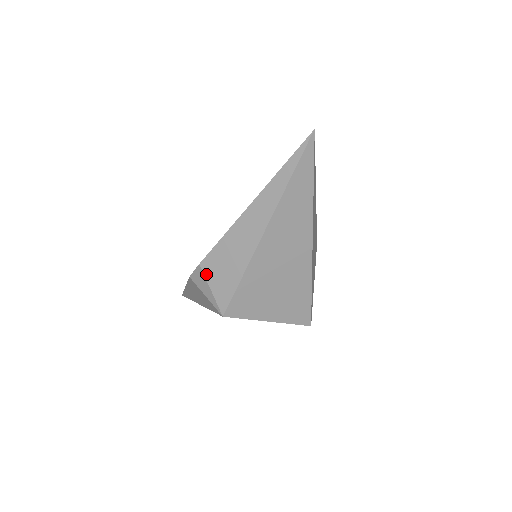
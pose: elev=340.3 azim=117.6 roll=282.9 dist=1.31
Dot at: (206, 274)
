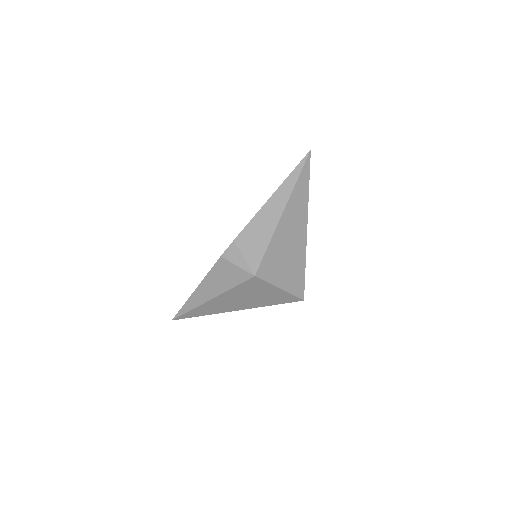
Dot at: (240, 246)
